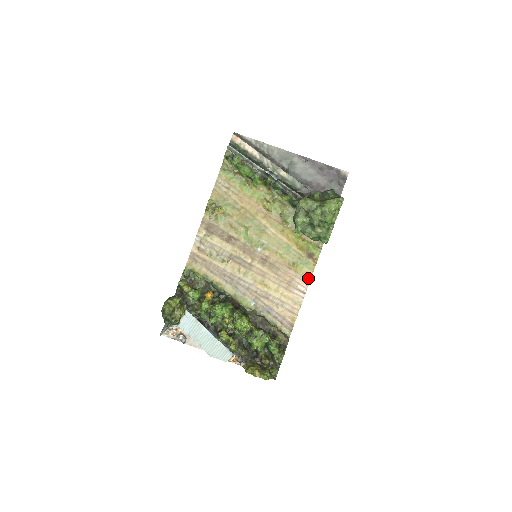
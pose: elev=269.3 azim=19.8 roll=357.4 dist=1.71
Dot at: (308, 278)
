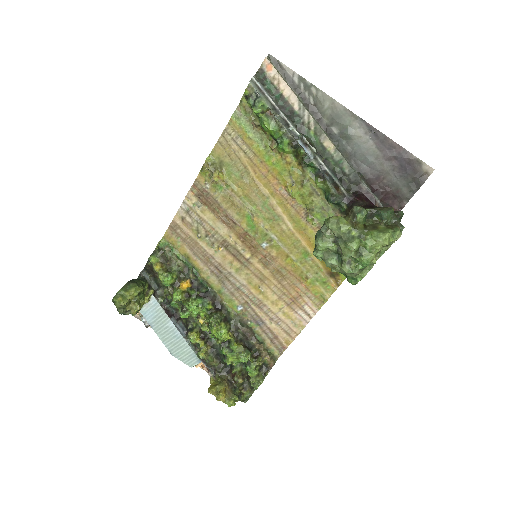
Dot at: (321, 301)
